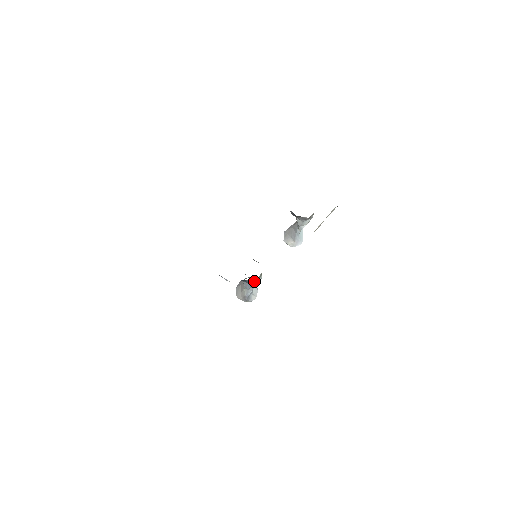
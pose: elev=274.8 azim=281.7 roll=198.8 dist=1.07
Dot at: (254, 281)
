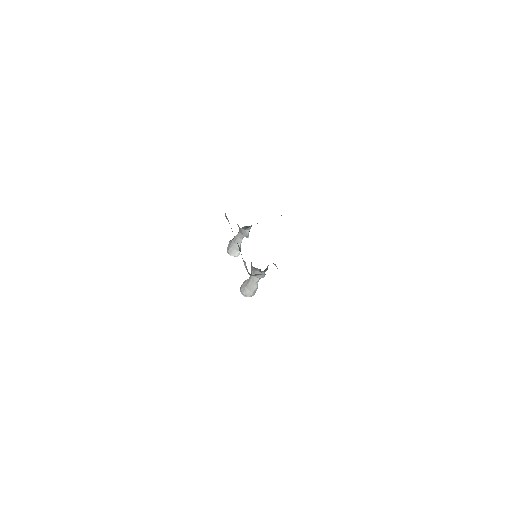
Dot at: (267, 268)
